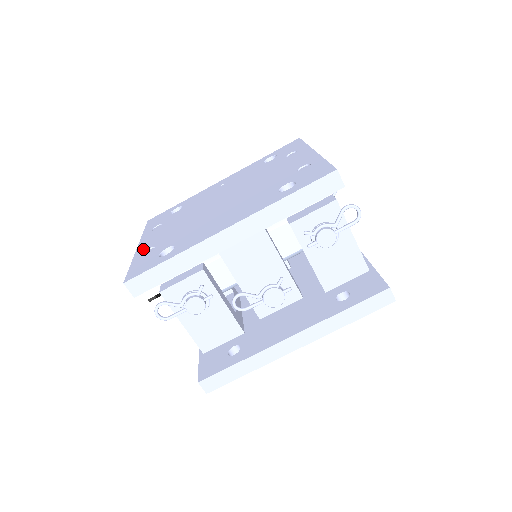
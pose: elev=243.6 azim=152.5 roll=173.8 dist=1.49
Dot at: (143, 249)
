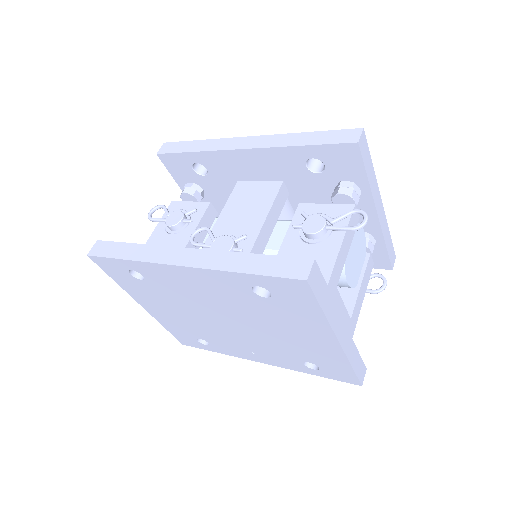
Dot at: occluded
